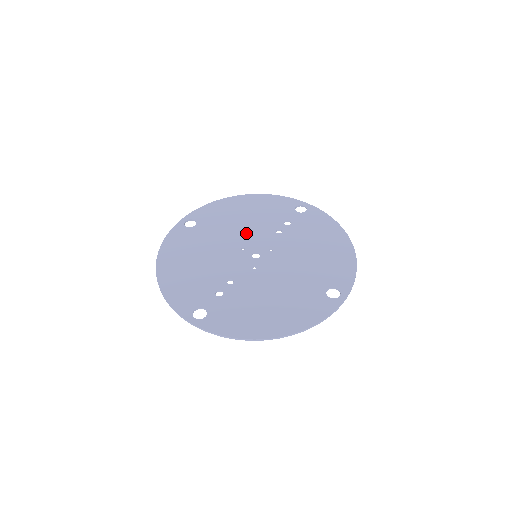
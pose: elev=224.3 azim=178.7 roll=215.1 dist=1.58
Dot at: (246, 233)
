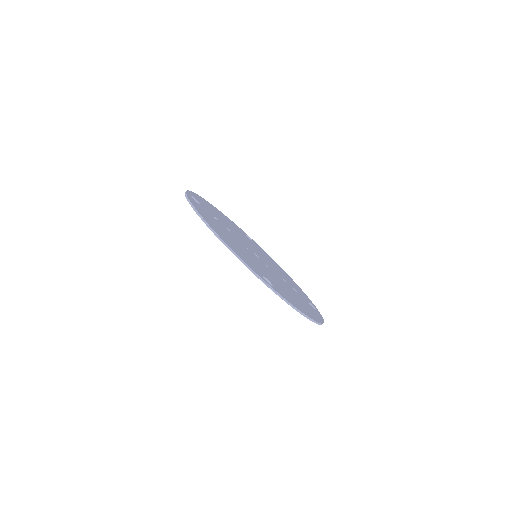
Dot at: (267, 261)
